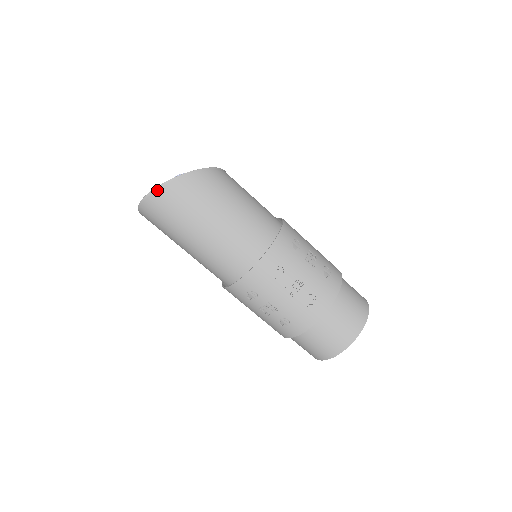
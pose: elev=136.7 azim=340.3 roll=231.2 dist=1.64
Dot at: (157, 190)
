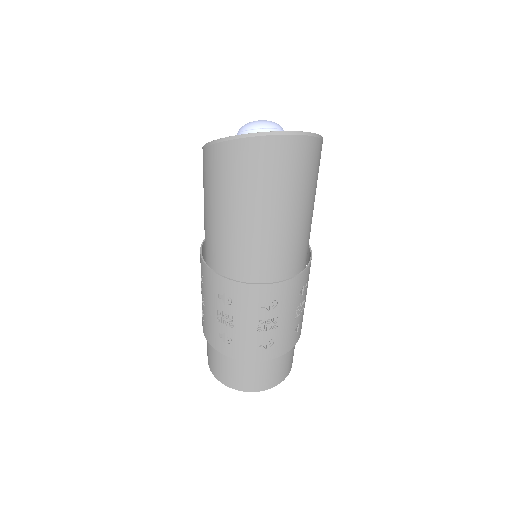
Dot at: (306, 136)
